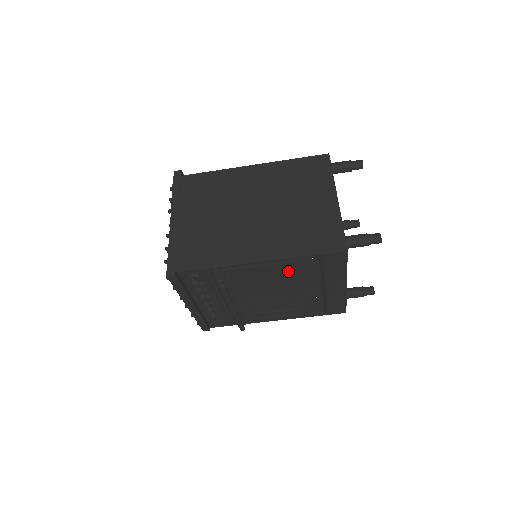
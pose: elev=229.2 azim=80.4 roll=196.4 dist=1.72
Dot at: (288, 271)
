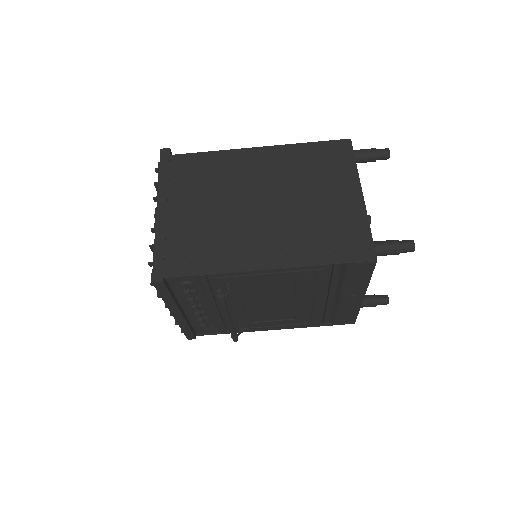
Dot at: (301, 280)
